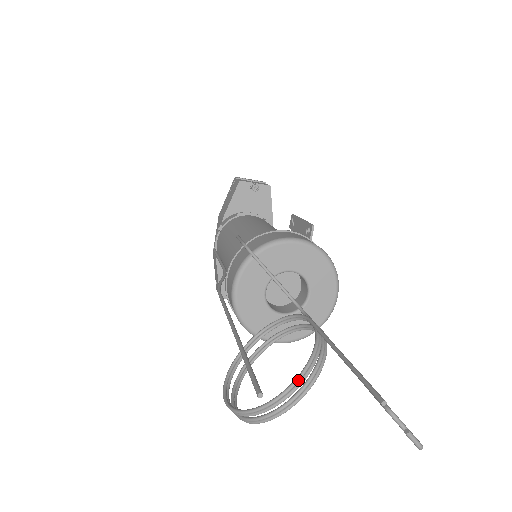
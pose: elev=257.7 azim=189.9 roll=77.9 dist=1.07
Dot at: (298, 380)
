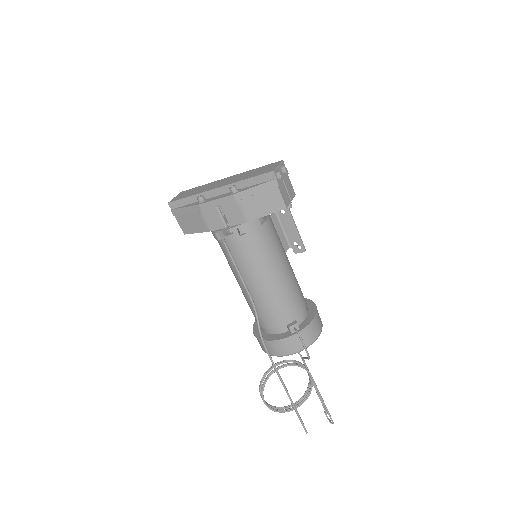
Dot at: occluded
